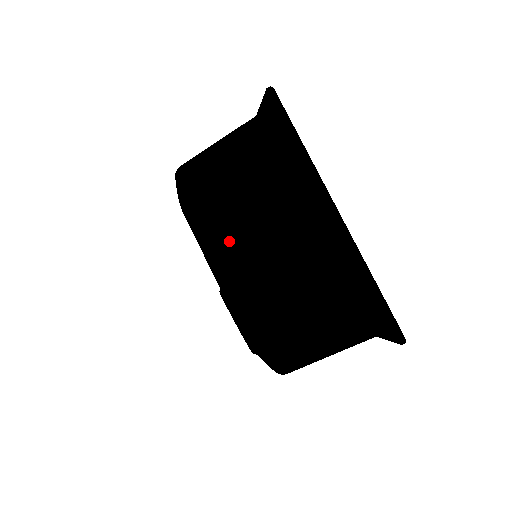
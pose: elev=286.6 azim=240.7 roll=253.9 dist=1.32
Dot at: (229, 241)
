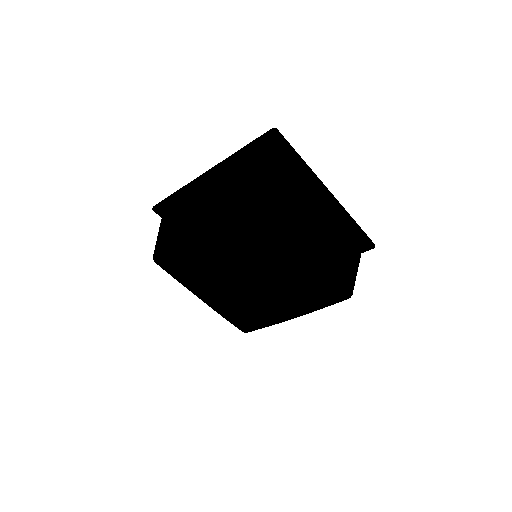
Dot at: (302, 233)
